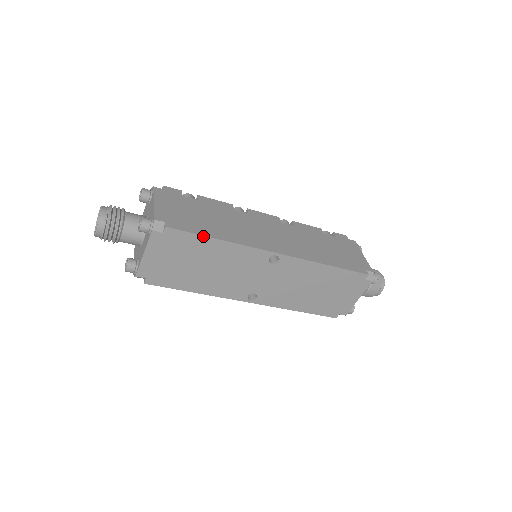
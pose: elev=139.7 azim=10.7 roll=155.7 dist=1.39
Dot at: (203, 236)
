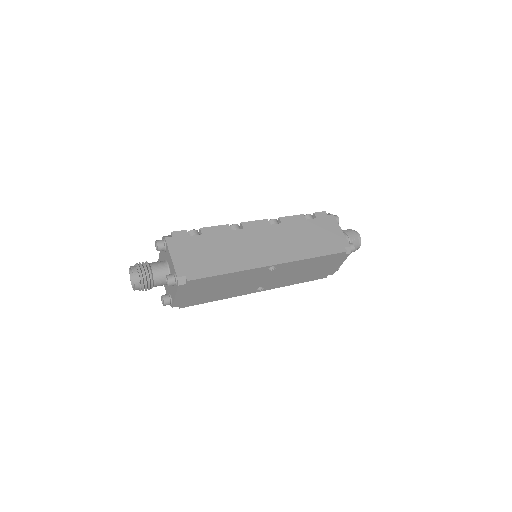
Dot at: (216, 276)
